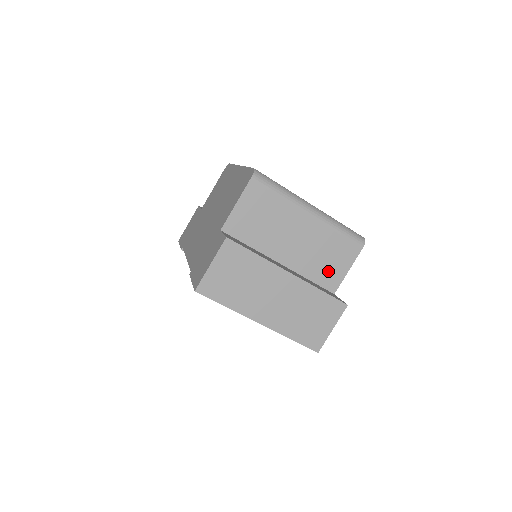
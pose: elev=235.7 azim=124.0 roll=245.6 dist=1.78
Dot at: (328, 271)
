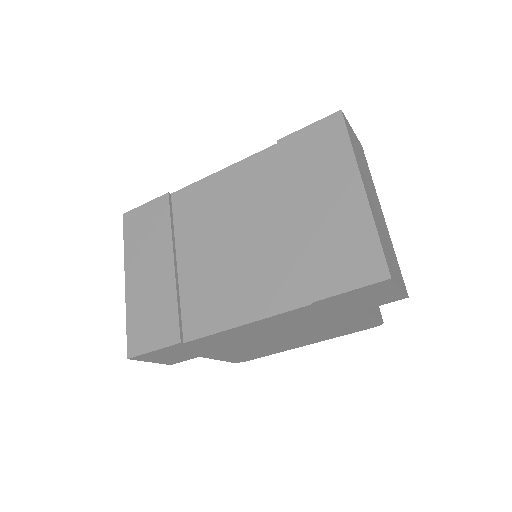
Dot at: occluded
